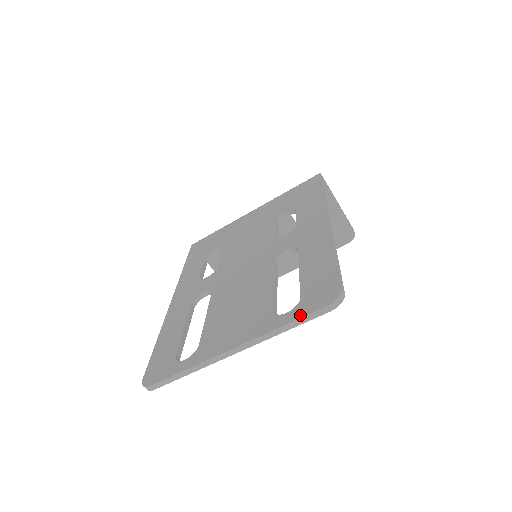
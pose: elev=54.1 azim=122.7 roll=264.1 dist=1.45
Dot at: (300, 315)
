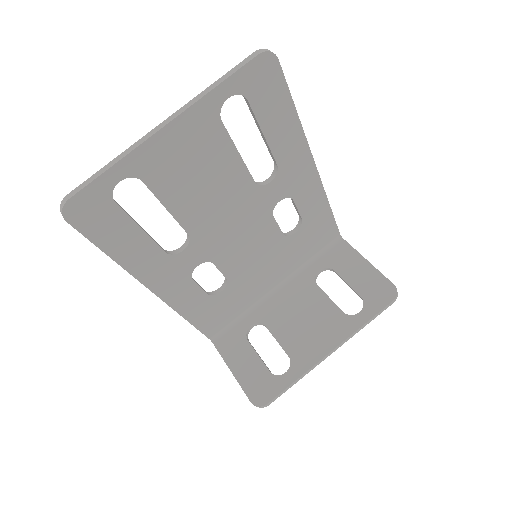
Dot at: (232, 74)
